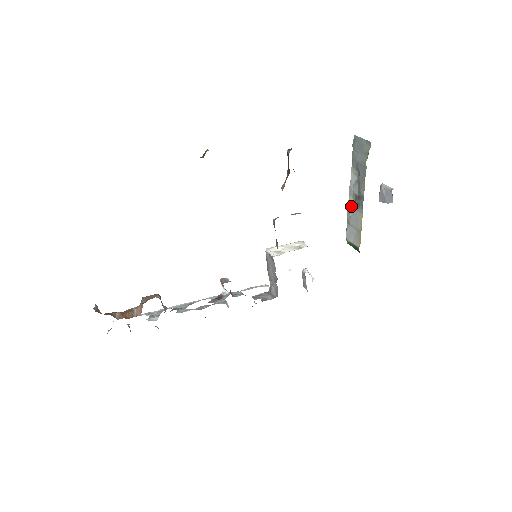
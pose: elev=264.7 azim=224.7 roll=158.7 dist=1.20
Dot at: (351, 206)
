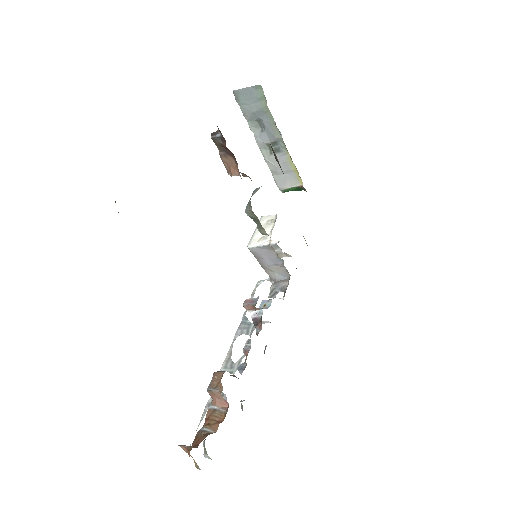
Dot at: (269, 157)
